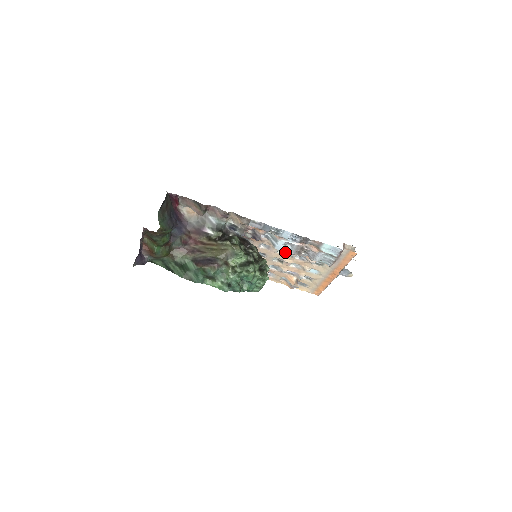
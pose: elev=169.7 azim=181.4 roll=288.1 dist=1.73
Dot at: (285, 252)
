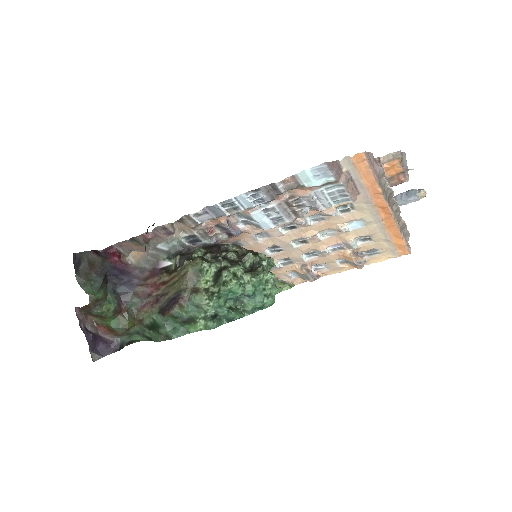
Dot at: (290, 226)
